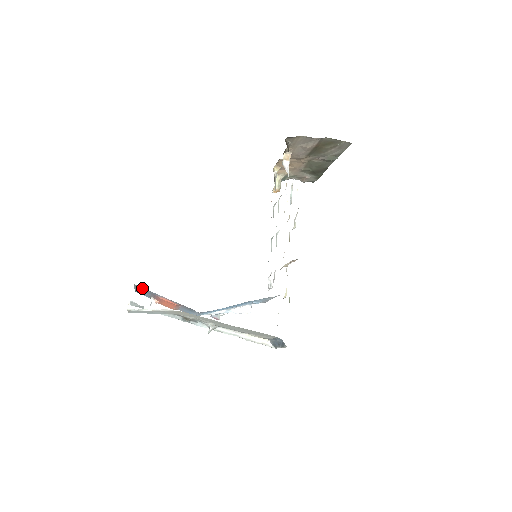
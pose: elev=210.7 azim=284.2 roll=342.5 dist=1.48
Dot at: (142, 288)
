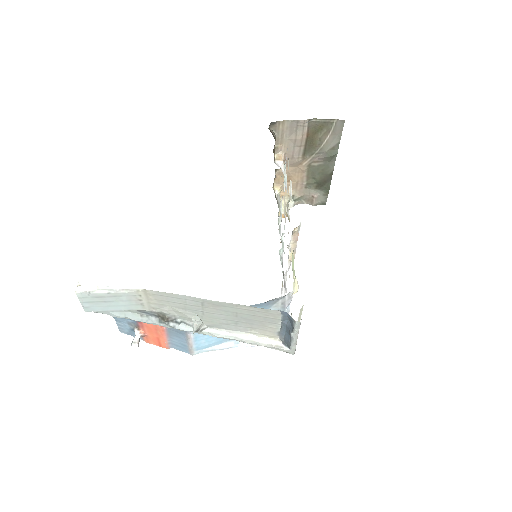
Dot at: occluded
